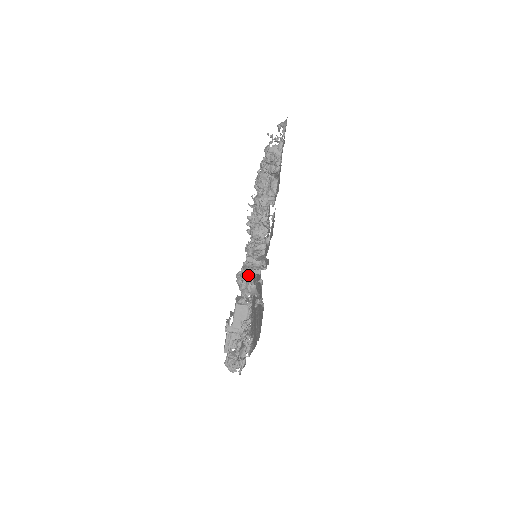
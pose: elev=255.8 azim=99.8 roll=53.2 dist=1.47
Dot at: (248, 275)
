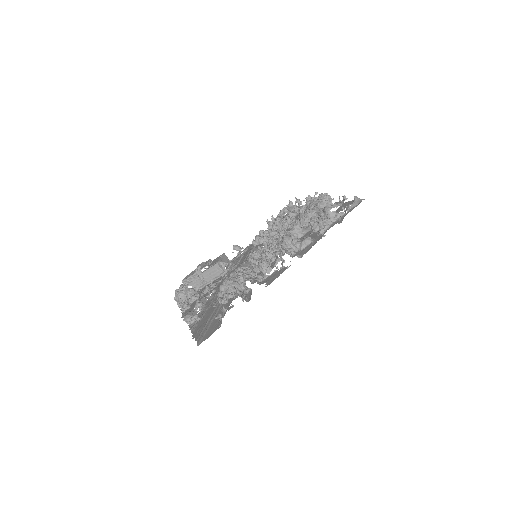
Dot at: occluded
